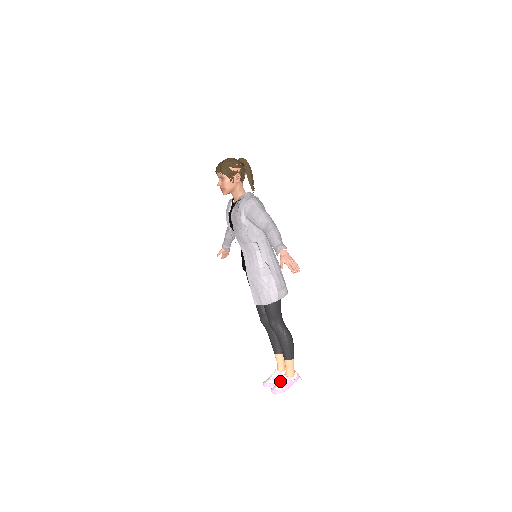
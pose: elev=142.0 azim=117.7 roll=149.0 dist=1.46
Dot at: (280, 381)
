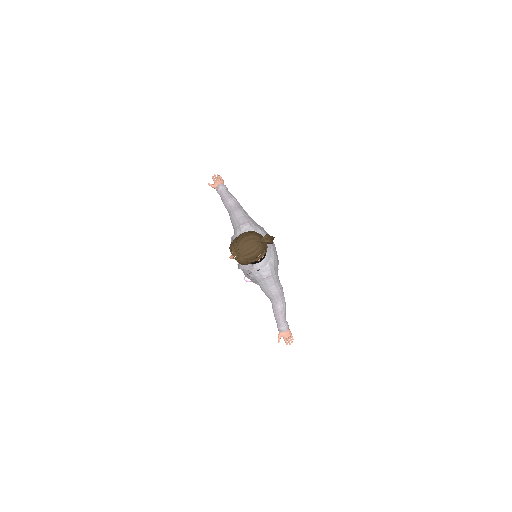
Dot at: occluded
